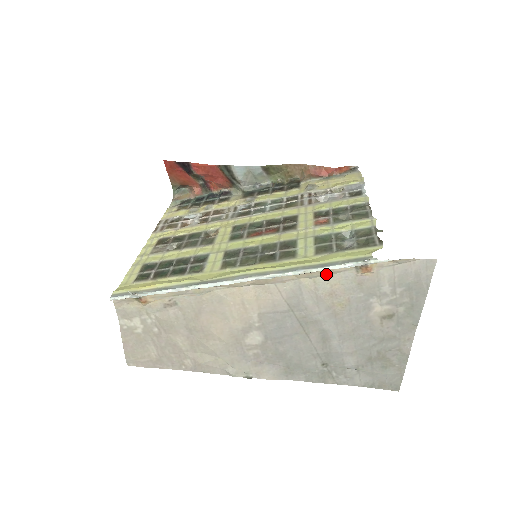
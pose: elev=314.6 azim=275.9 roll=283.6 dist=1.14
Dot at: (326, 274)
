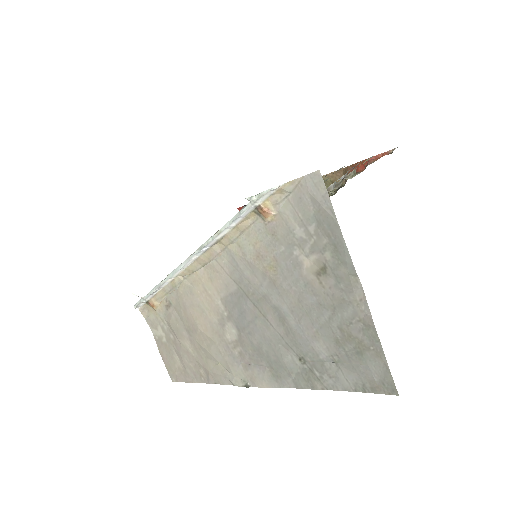
Dot at: (242, 233)
